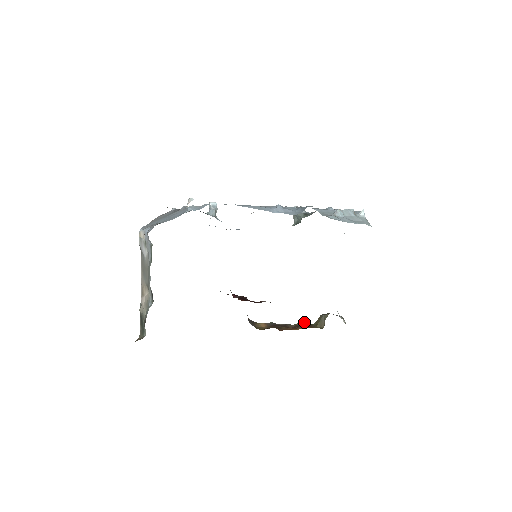
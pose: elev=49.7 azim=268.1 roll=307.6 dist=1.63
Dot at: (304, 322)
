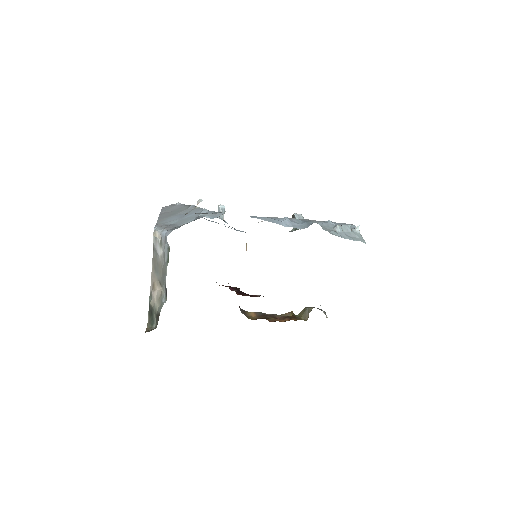
Dot at: (289, 313)
